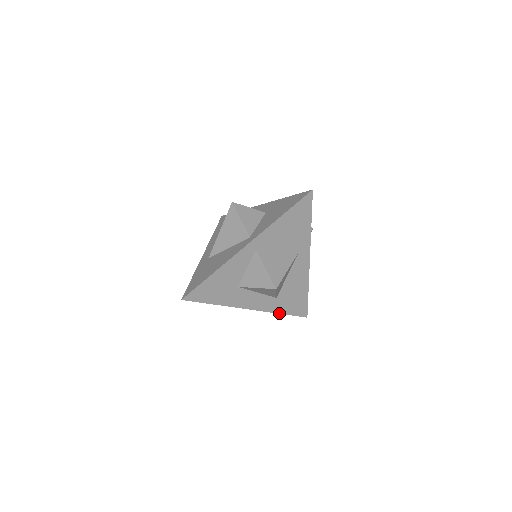
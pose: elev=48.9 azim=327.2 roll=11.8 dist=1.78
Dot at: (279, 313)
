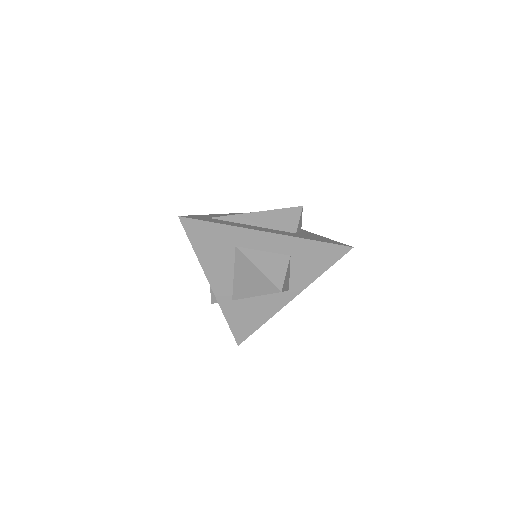
Dot at: occluded
